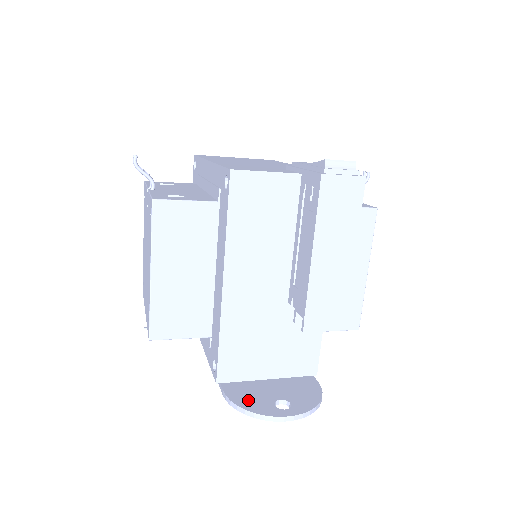
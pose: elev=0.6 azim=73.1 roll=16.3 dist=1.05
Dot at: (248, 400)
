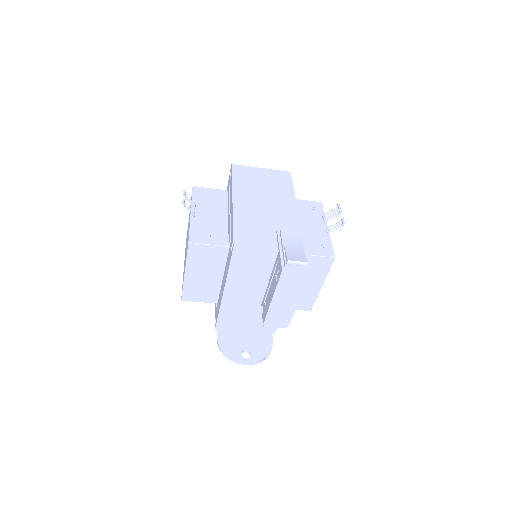
Dot at: (228, 347)
